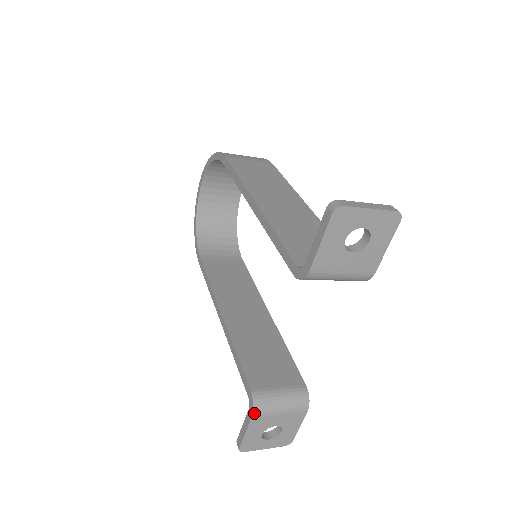
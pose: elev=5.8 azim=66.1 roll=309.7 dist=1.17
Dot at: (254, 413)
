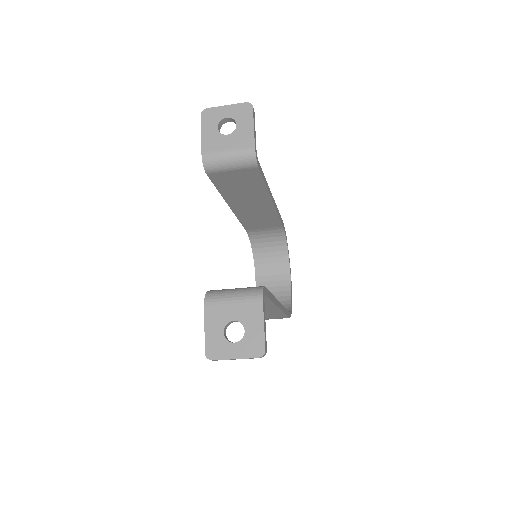
Dot at: (206, 300)
